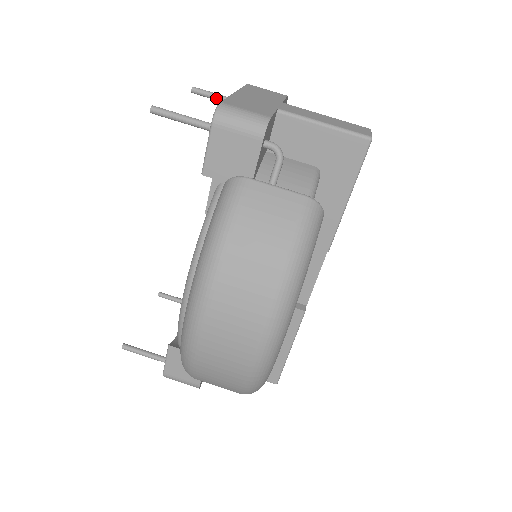
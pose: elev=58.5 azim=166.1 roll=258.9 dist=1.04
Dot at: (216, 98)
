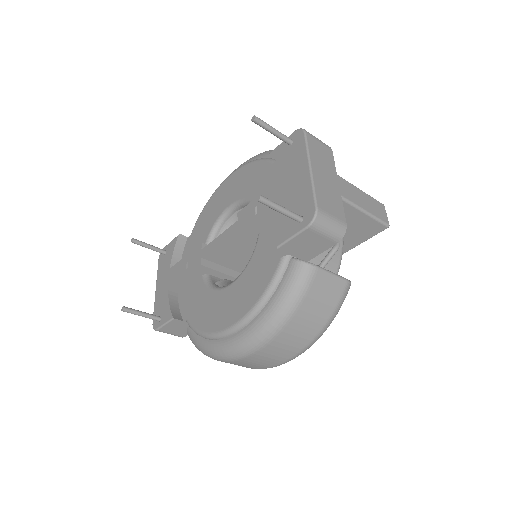
Dot at: (273, 133)
